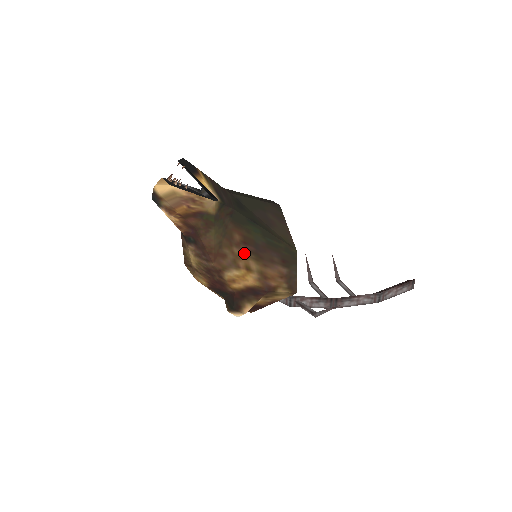
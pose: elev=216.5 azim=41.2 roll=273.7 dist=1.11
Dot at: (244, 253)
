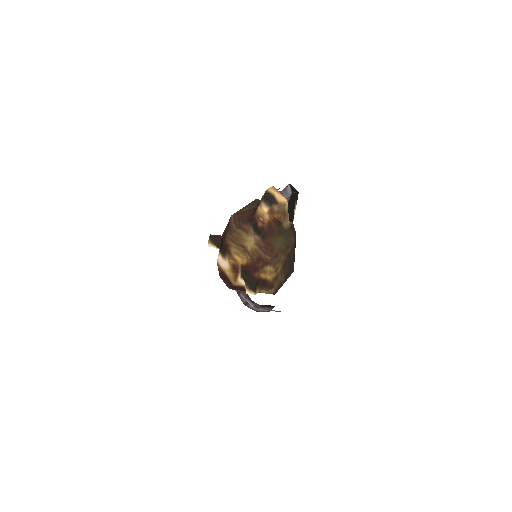
Dot at: (283, 260)
